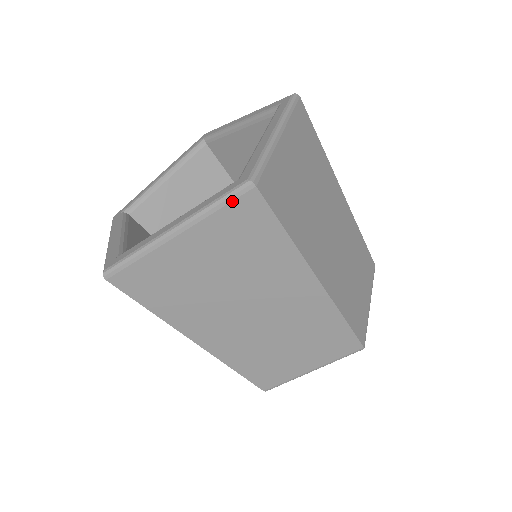
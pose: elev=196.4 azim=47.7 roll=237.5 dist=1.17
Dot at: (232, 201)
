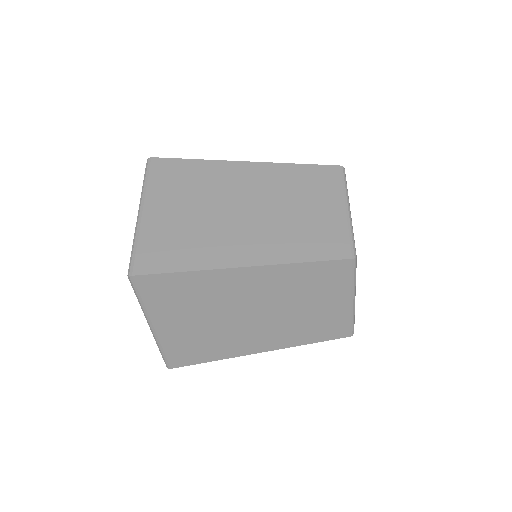
Dot at: (138, 291)
